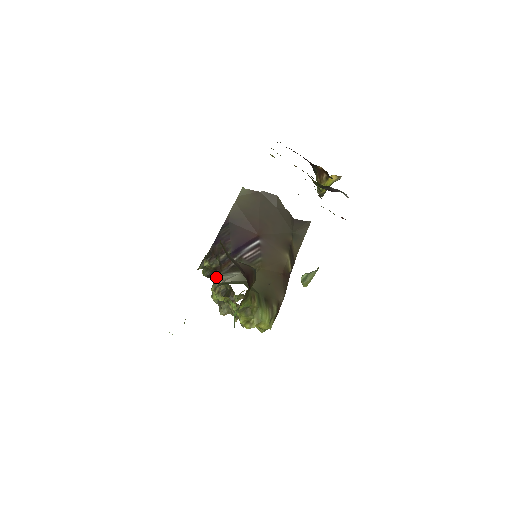
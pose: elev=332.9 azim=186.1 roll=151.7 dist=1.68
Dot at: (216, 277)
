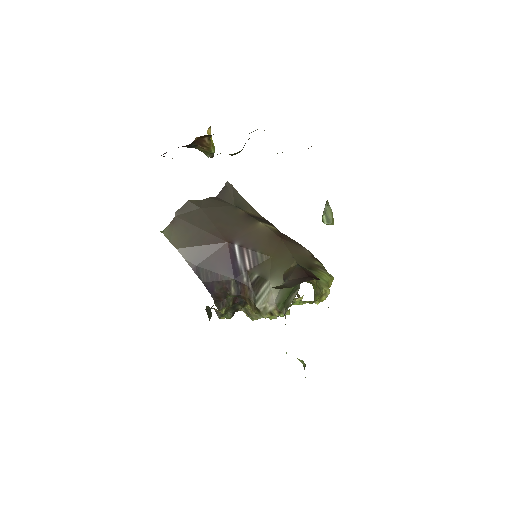
Dot at: occluded
